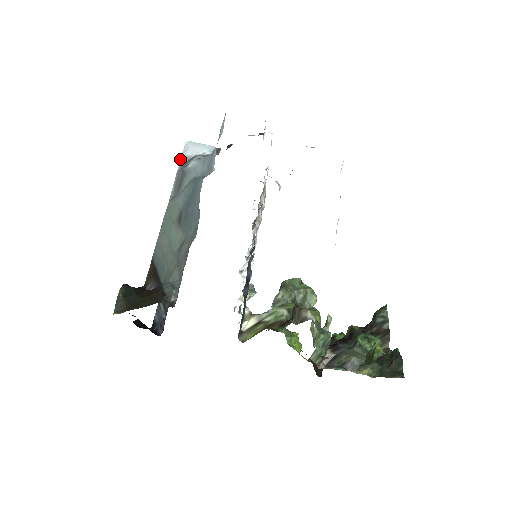
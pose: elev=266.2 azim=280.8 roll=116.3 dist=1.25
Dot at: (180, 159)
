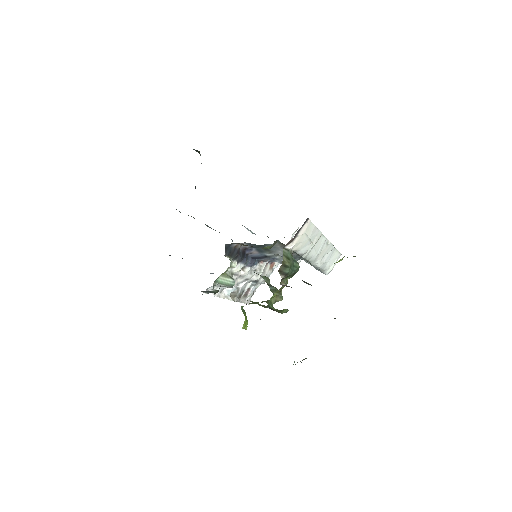
Dot at: occluded
